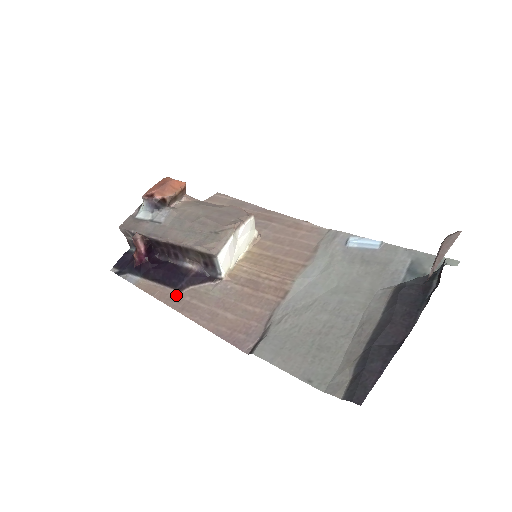
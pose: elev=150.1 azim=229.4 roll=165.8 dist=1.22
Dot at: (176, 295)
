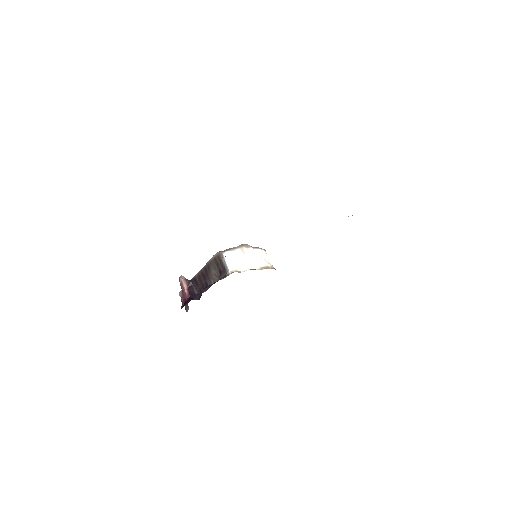
Dot at: occluded
